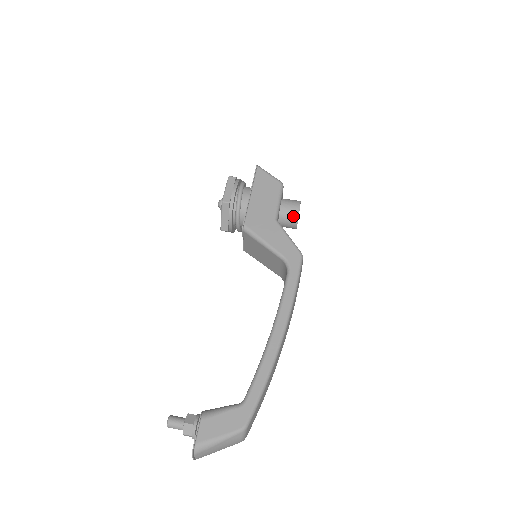
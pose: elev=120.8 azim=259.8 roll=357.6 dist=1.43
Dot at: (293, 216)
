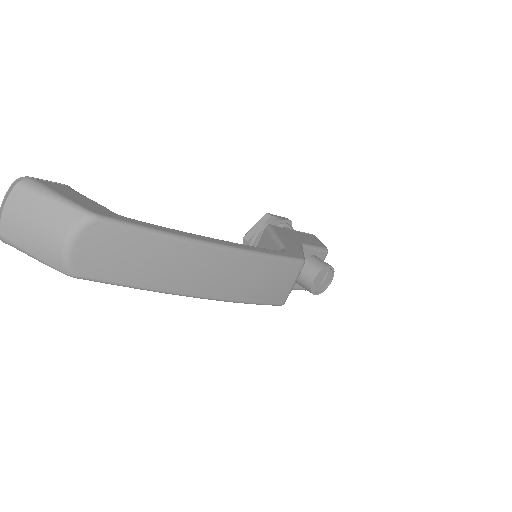
Dot at: (318, 266)
